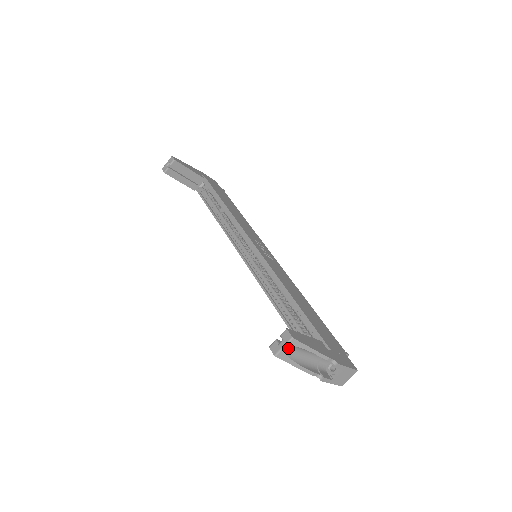
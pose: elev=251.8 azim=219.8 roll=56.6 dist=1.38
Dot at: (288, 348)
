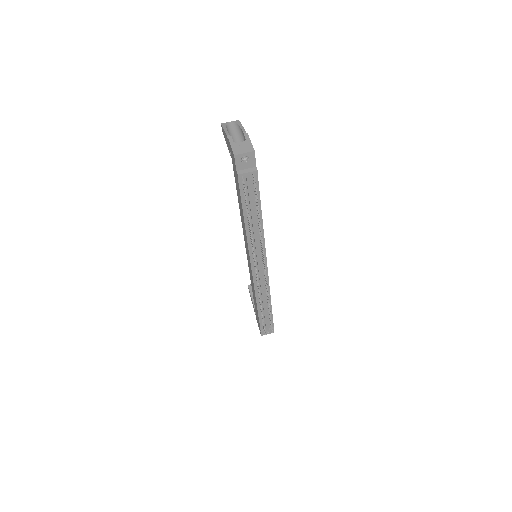
Dot at: (231, 124)
